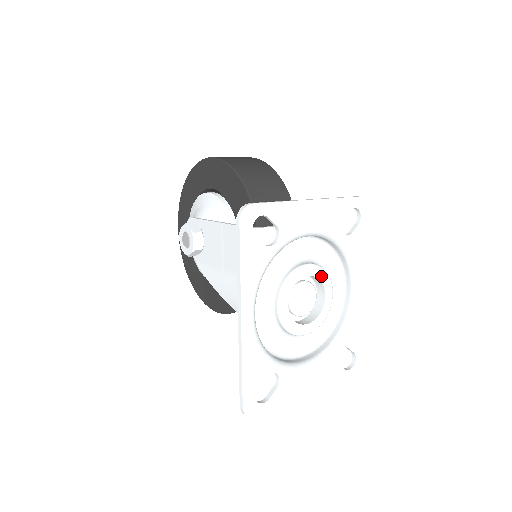
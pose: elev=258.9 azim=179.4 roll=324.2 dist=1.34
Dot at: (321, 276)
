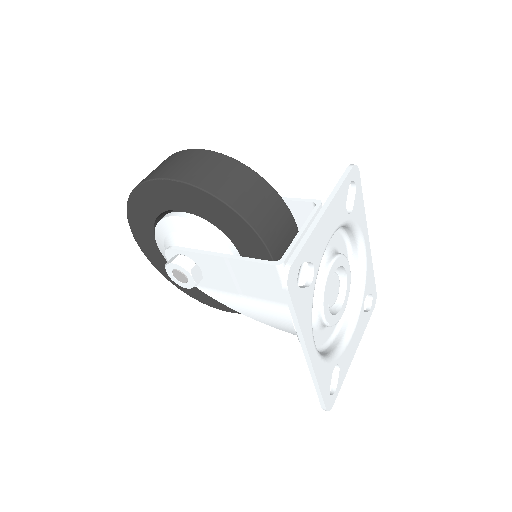
Dot at: (341, 262)
